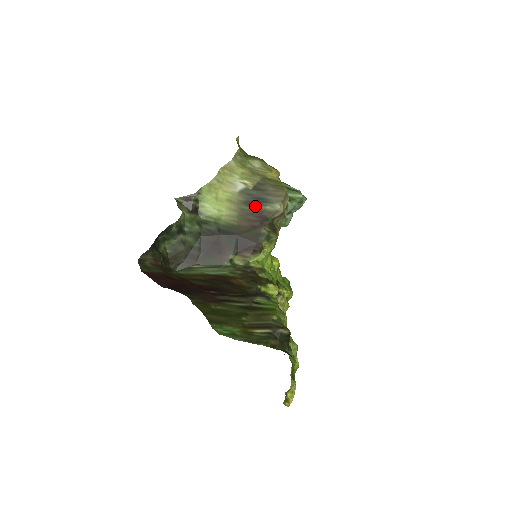
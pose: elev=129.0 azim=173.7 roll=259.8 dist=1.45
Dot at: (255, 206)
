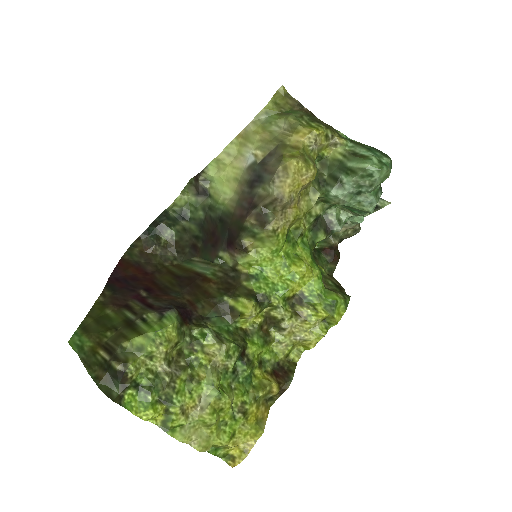
Dot at: (252, 187)
